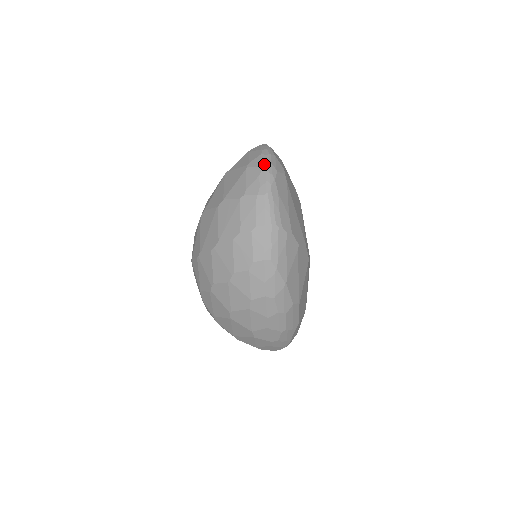
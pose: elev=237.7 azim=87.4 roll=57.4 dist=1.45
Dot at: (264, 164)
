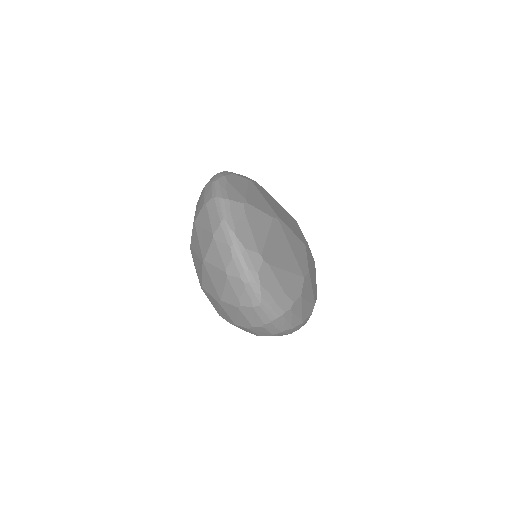
Dot at: (243, 274)
